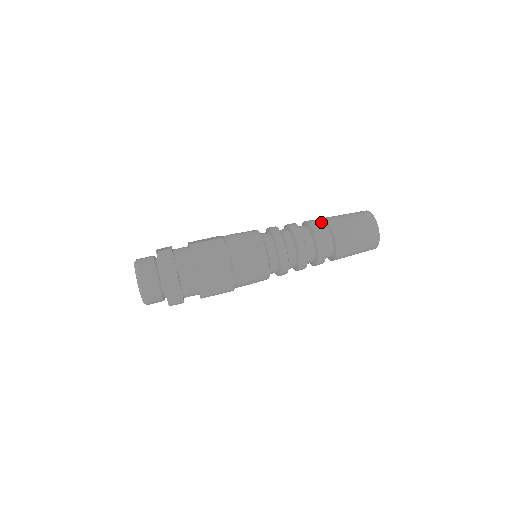
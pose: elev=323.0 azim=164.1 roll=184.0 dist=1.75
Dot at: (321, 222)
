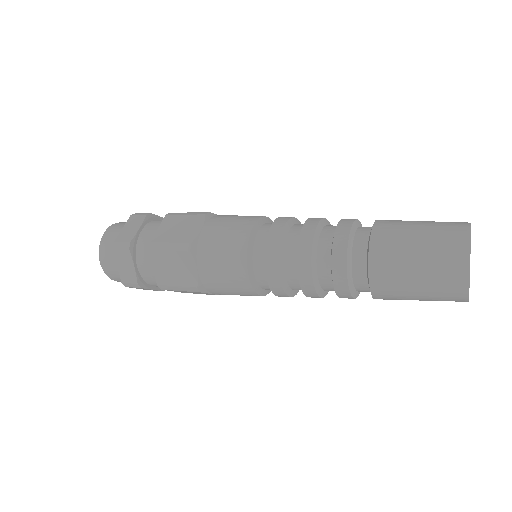
Dot at: (369, 233)
